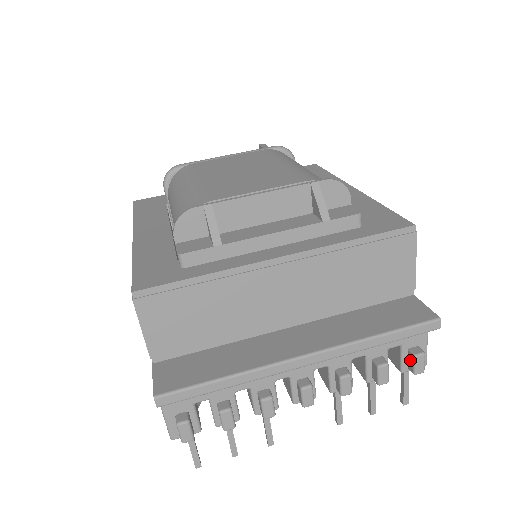
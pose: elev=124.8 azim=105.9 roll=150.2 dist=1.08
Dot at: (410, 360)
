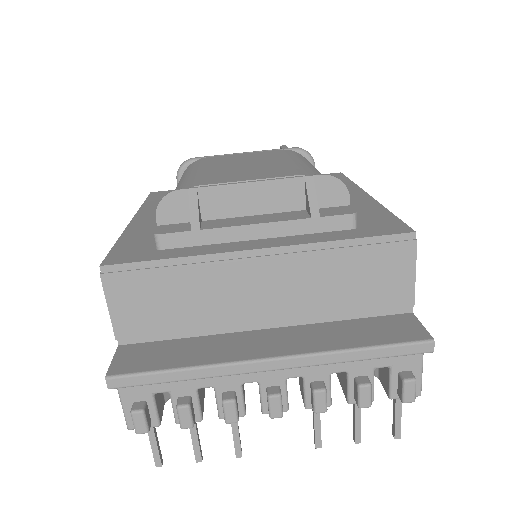
Dot at: (399, 385)
